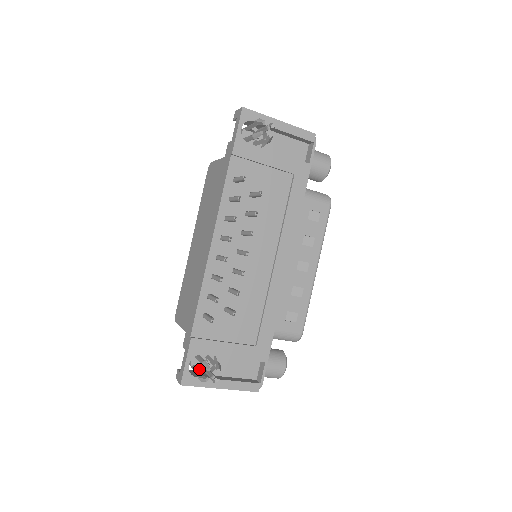
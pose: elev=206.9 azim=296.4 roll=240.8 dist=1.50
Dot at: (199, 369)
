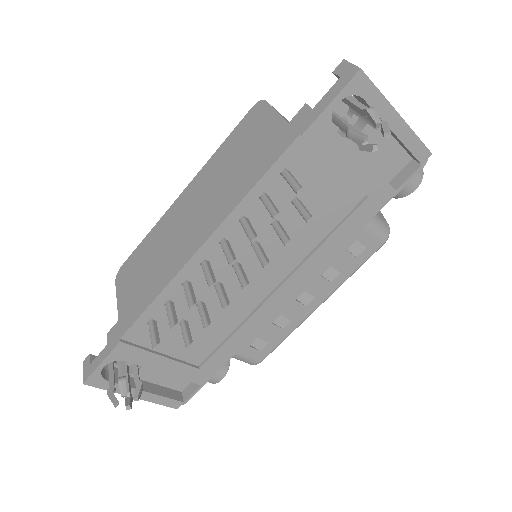
Dot at: occluded
